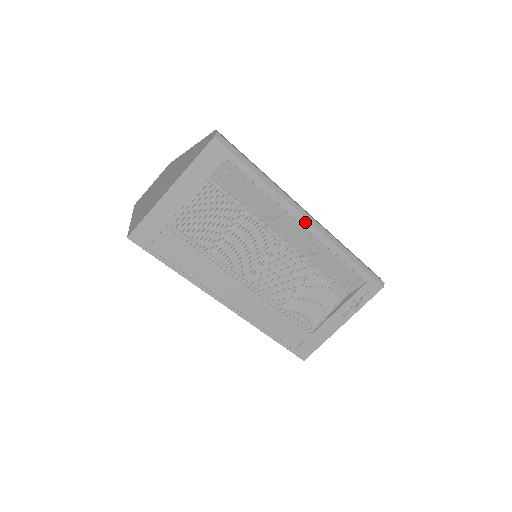
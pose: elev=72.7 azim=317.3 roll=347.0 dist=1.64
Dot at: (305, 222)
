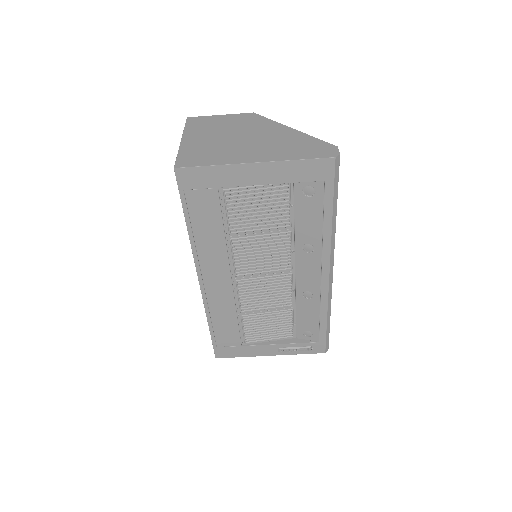
Dot at: (326, 273)
